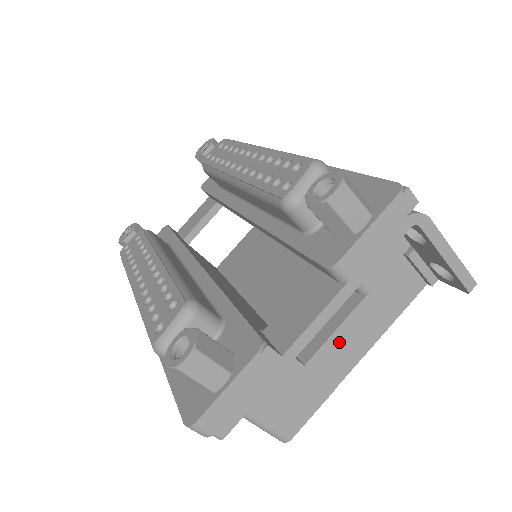
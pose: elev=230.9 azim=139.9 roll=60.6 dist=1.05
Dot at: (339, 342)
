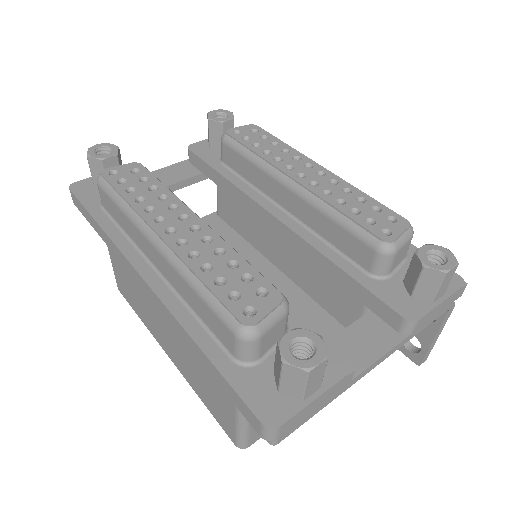
Dot at: occluded
